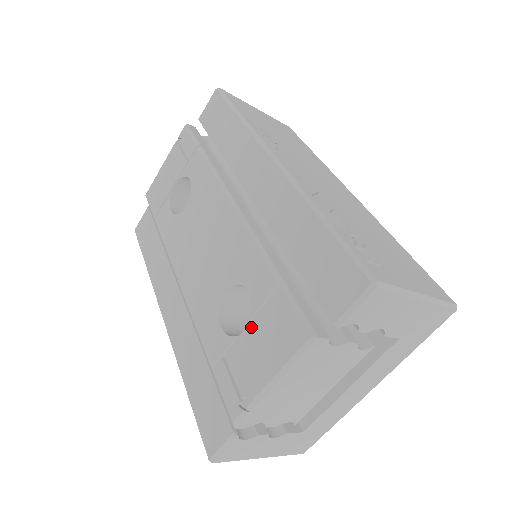
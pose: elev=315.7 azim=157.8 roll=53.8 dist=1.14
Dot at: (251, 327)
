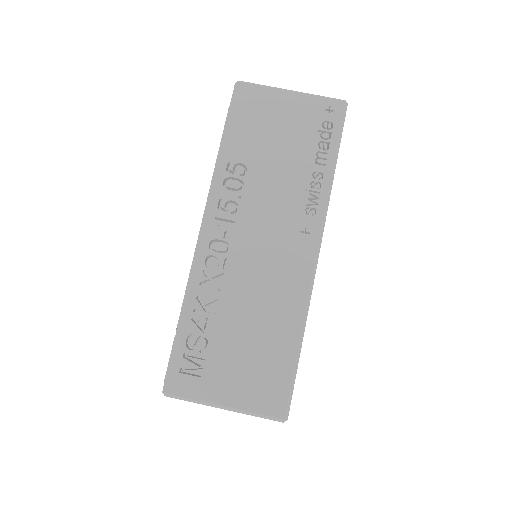
Dot at: occluded
